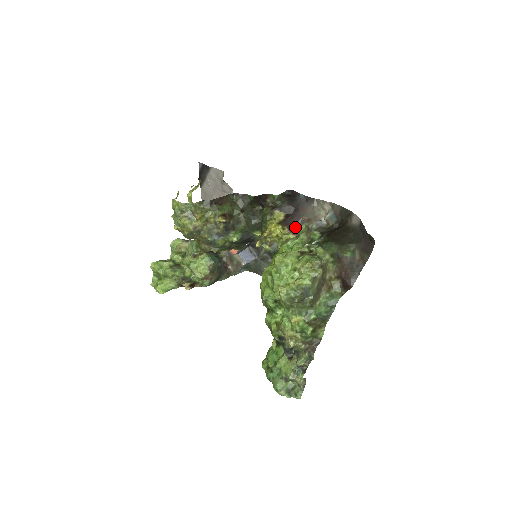
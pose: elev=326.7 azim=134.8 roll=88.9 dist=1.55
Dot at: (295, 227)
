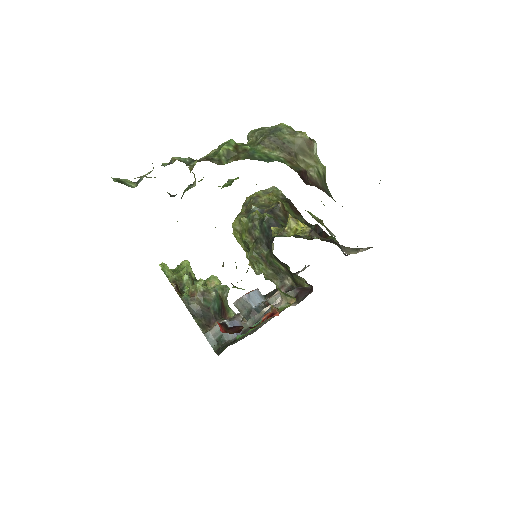
Dot at: (318, 237)
